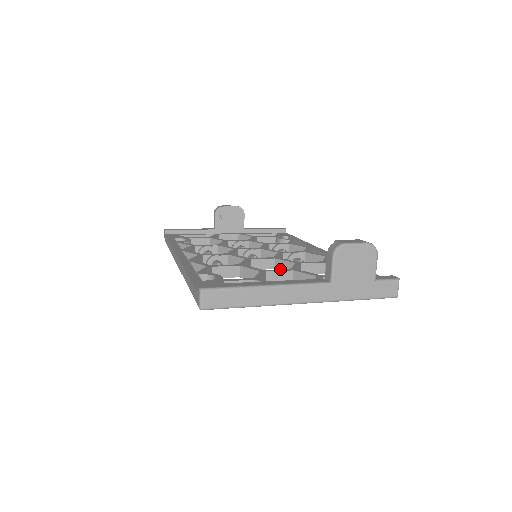
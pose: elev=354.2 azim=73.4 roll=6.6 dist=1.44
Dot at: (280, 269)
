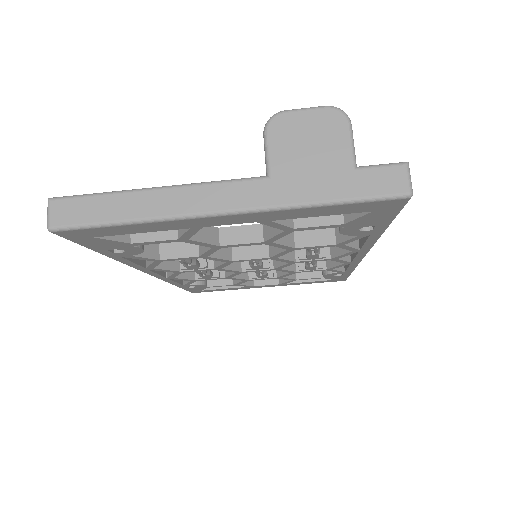
Dot at: (245, 227)
